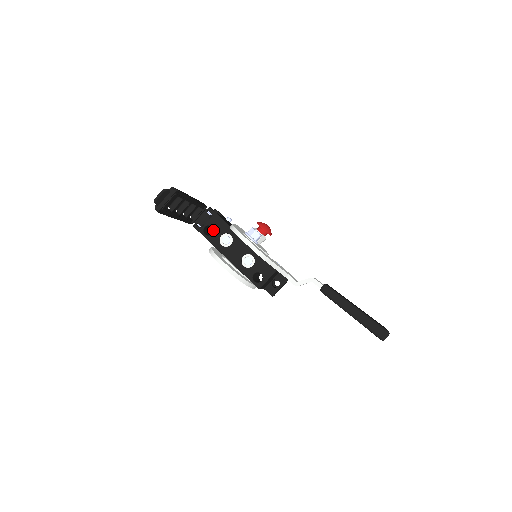
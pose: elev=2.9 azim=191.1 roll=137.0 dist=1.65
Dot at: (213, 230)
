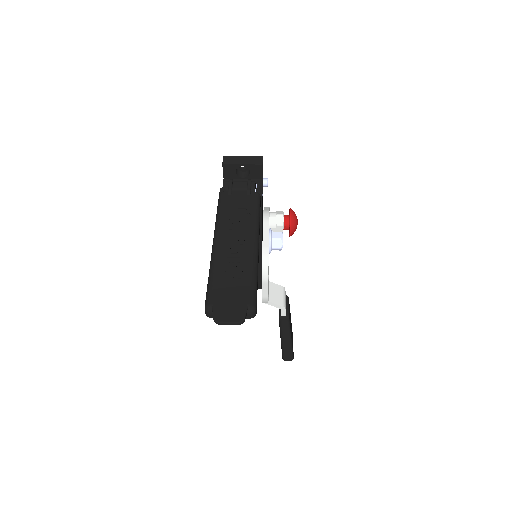
Dot at: occluded
